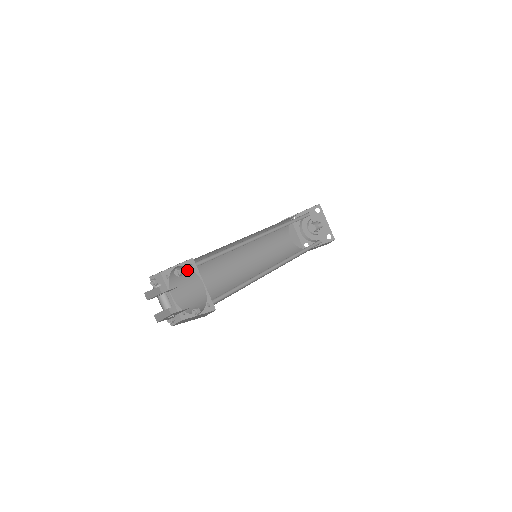
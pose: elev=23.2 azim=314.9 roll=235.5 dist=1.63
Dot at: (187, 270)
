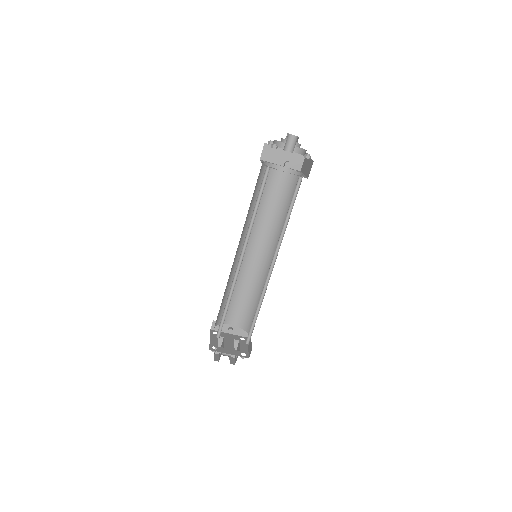
Dot at: occluded
